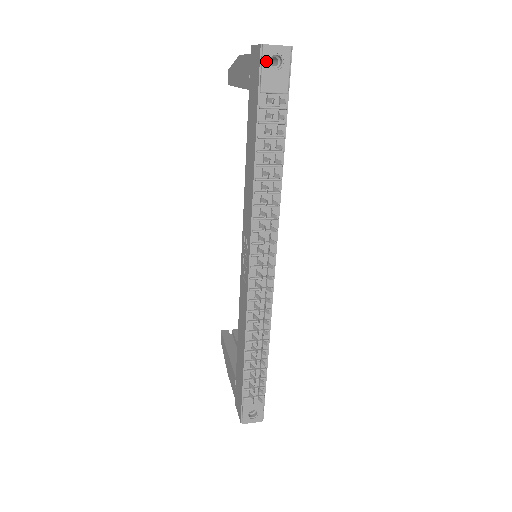
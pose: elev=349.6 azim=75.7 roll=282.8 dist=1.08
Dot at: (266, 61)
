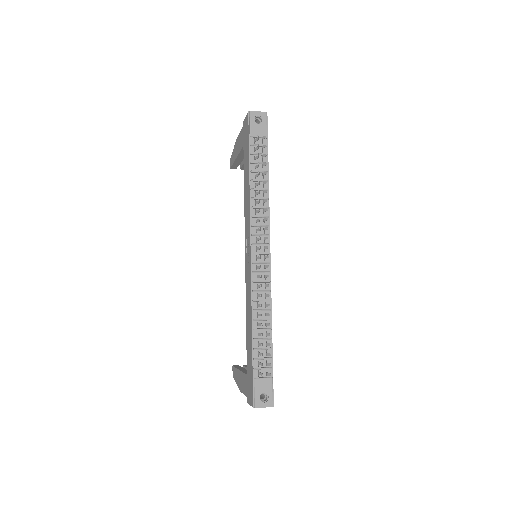
Dot at: (252, 119)
